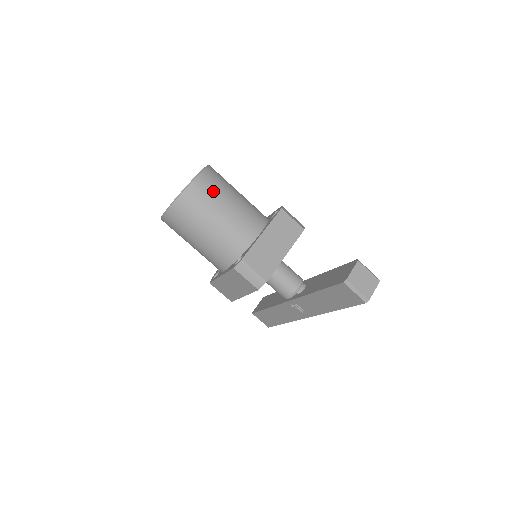
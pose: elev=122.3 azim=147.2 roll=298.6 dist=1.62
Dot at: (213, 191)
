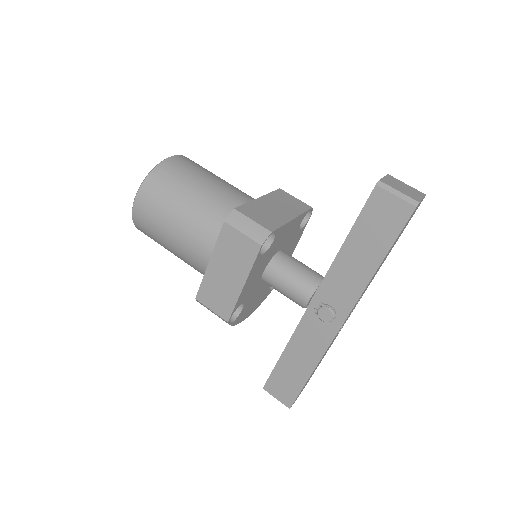
Dot at: (195, 167)
